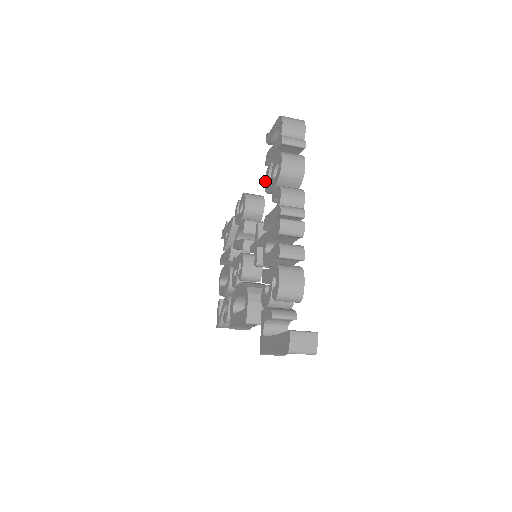
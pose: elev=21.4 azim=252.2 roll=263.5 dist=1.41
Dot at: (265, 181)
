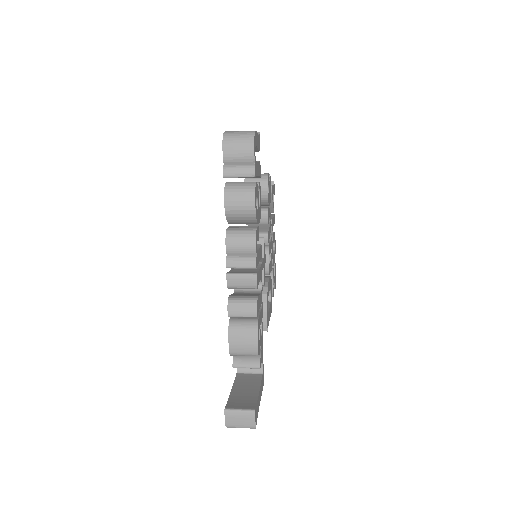
Dot at: occluded
